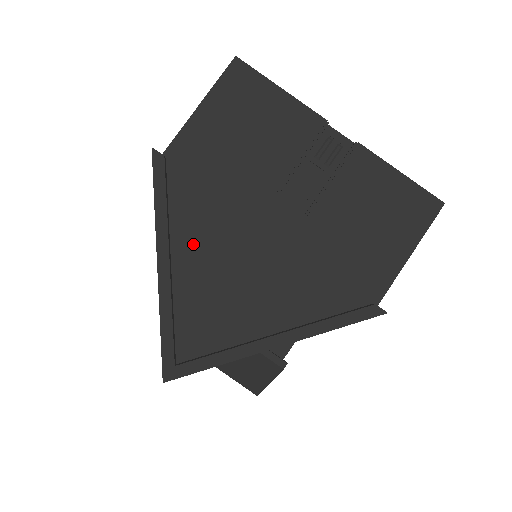
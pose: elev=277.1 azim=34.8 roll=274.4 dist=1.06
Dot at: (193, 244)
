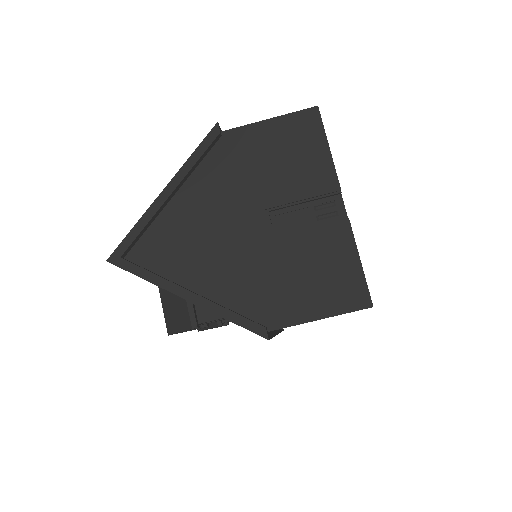
Dot at: (193, 198)
